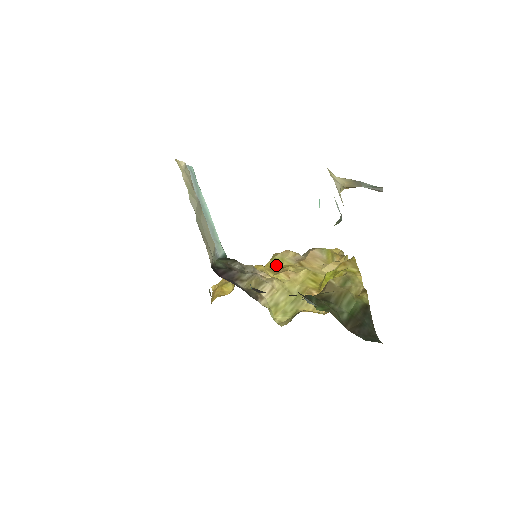
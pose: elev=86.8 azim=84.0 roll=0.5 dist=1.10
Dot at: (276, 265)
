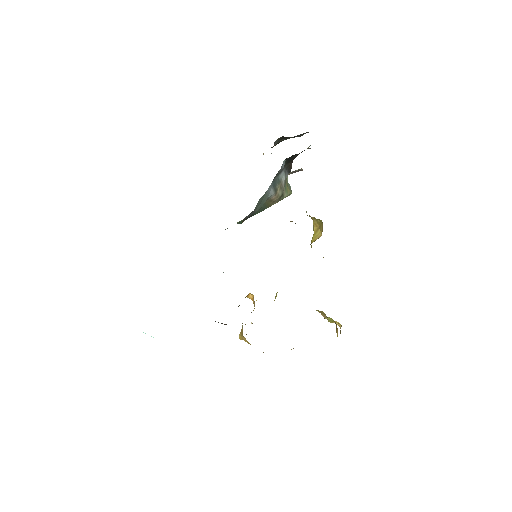
Dot at: occluded
